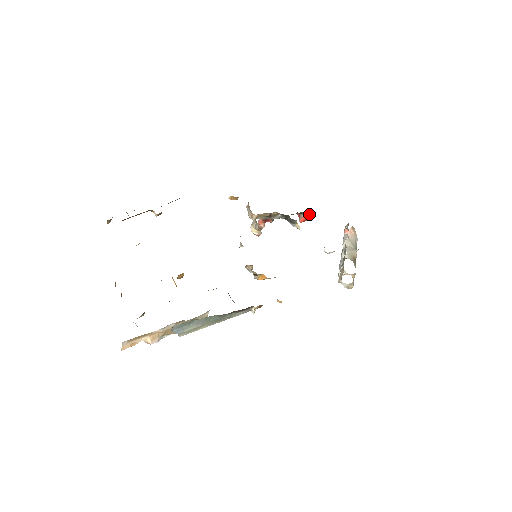
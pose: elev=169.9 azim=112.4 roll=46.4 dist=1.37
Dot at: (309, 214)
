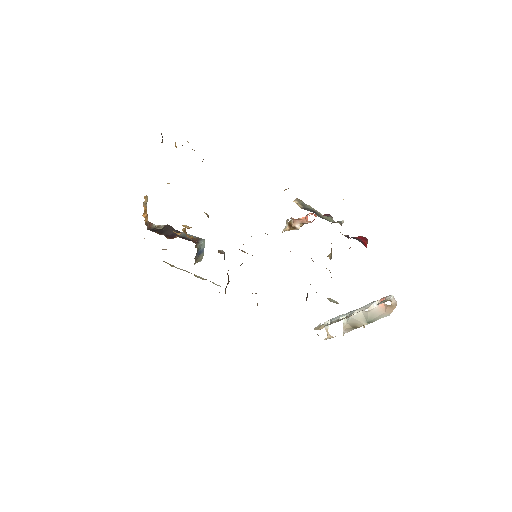
Dot at: occluded
